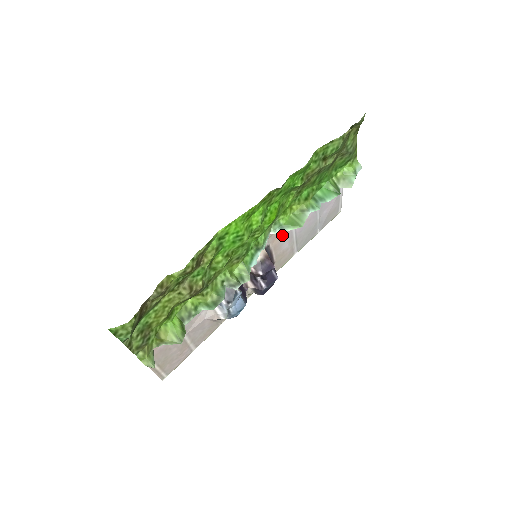
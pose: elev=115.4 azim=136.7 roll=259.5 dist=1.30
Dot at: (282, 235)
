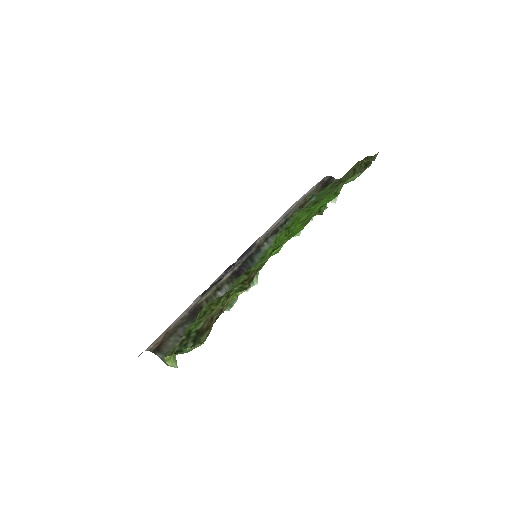
Dot at: occluded
